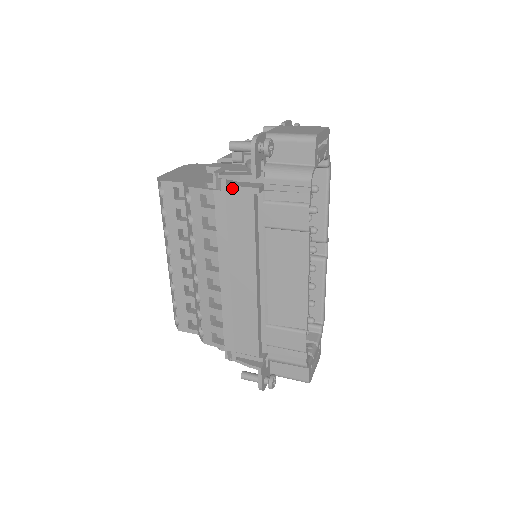
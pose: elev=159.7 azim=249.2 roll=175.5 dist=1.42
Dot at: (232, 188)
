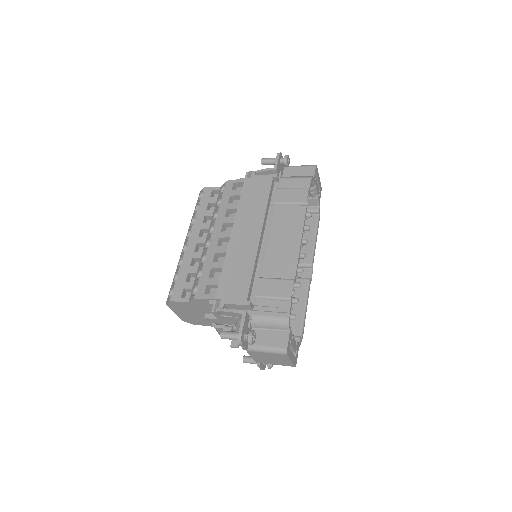
Dot at: (258, 176)
